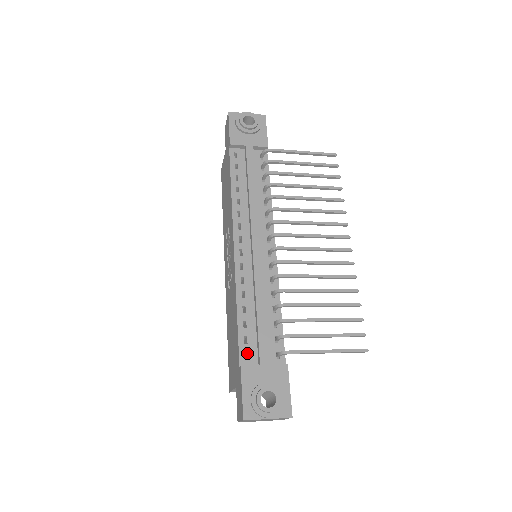
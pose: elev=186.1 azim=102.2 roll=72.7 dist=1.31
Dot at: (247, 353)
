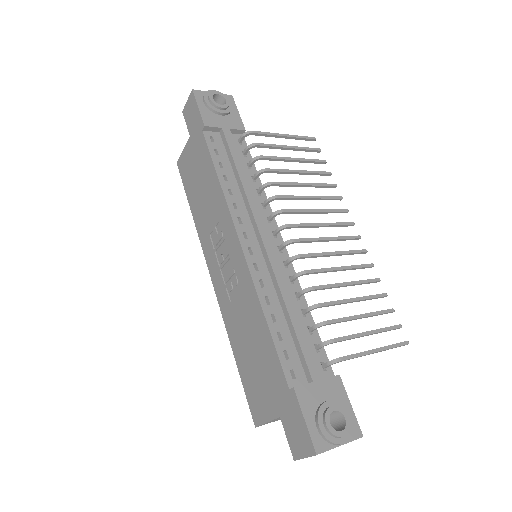
Dot at: (290, 371)
